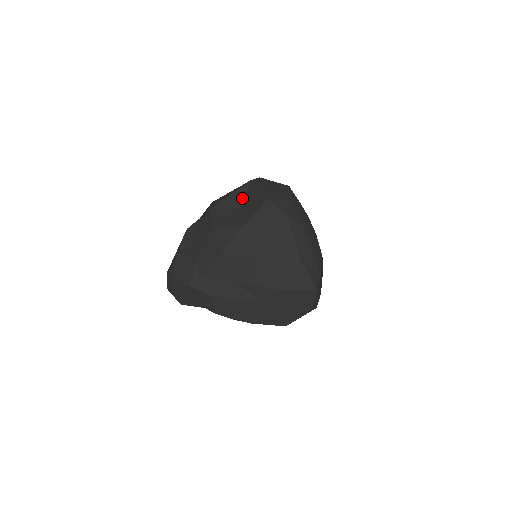
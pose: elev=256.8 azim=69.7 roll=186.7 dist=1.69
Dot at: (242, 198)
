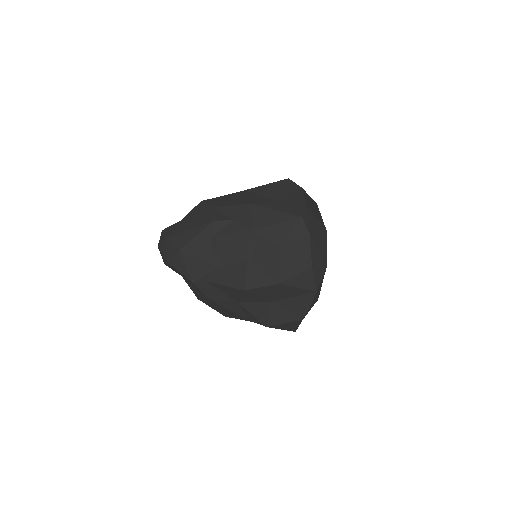
Dot at: (286, 235)
